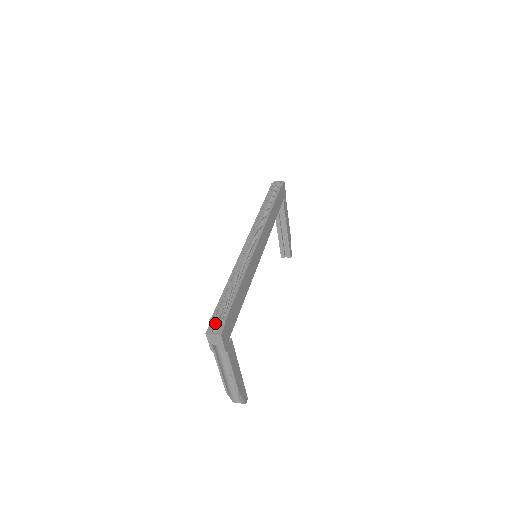
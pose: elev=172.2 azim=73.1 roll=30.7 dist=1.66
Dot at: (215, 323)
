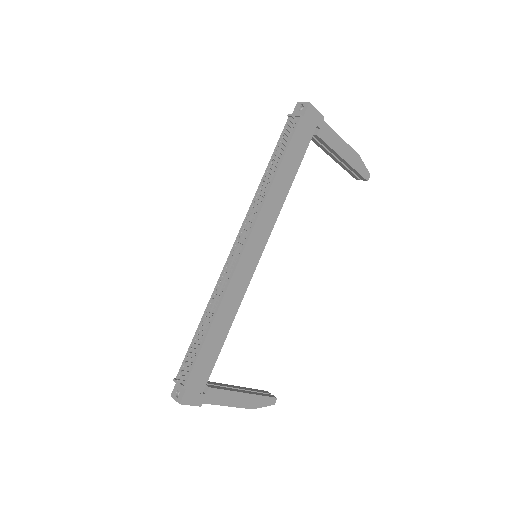
Dot at: occluded
